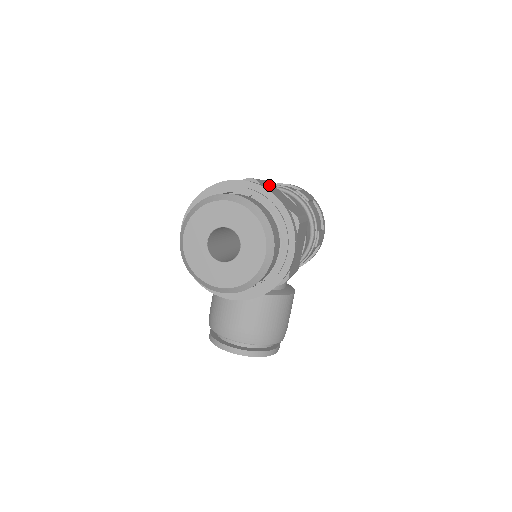
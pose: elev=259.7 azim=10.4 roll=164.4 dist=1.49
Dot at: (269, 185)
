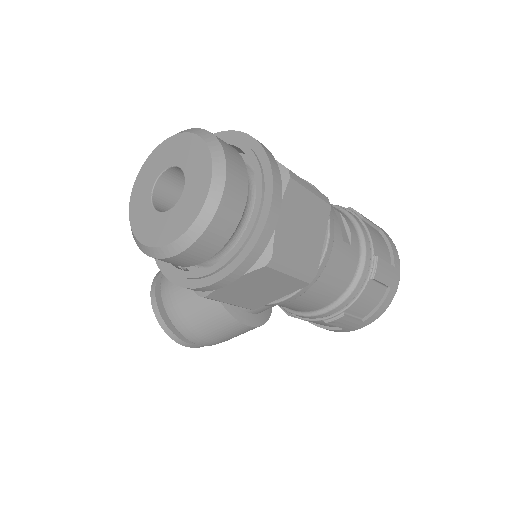
Dot at: (313, 205)
